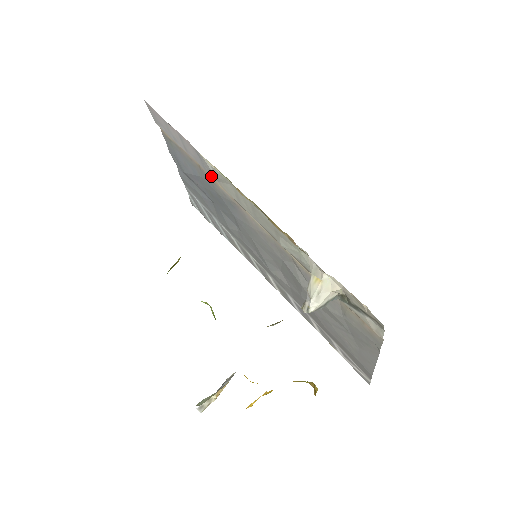
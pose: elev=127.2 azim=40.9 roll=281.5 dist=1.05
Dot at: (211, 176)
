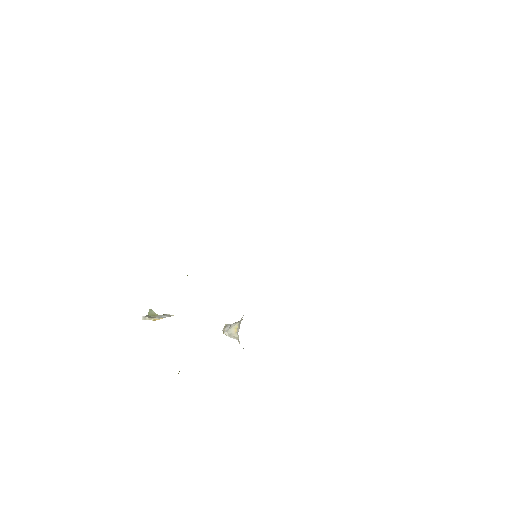
Dot at: occluded
